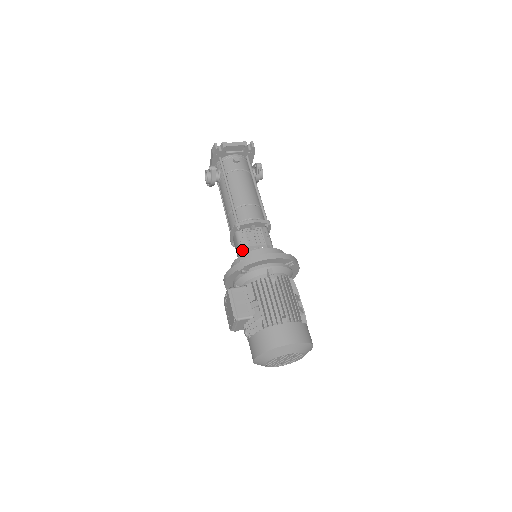
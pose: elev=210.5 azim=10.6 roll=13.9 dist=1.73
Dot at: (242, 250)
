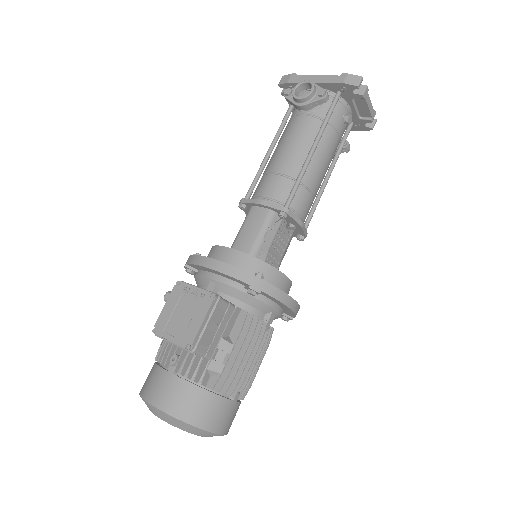
Dot at: (260, 244)
